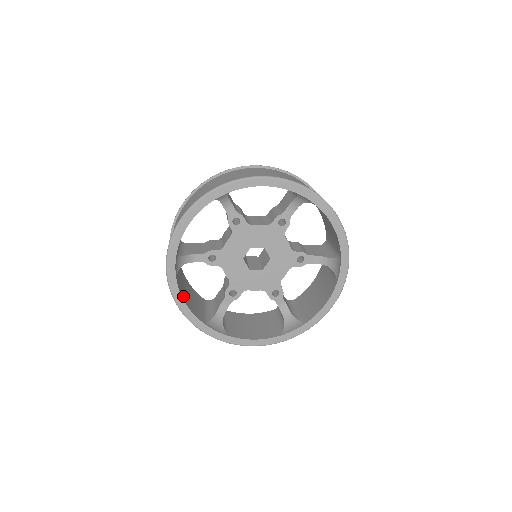
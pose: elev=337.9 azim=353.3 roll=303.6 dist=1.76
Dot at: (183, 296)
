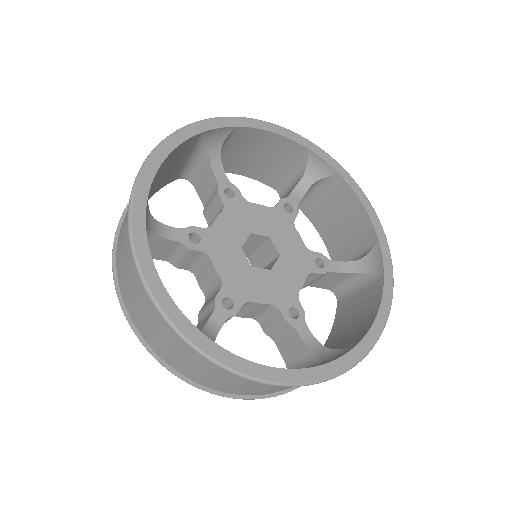
Dot at: (176, 151)
